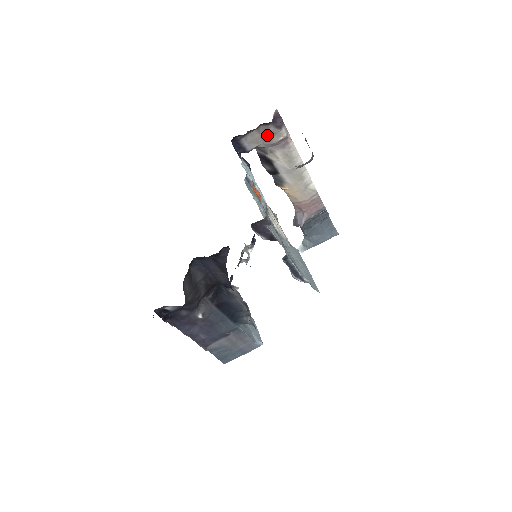
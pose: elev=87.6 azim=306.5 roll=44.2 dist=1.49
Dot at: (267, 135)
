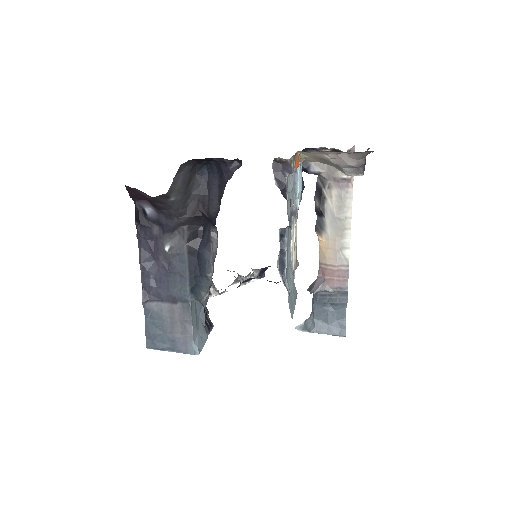
Dot at: occluded
